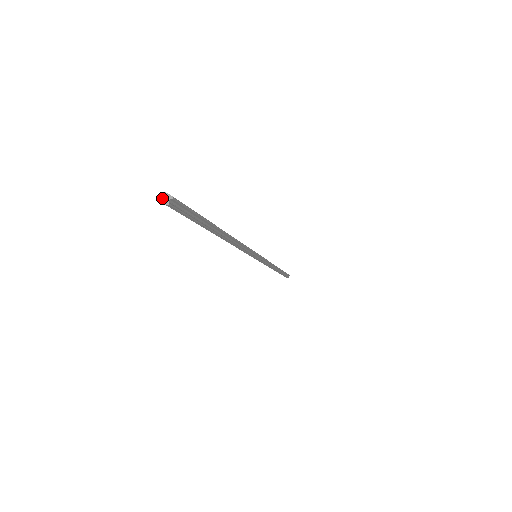
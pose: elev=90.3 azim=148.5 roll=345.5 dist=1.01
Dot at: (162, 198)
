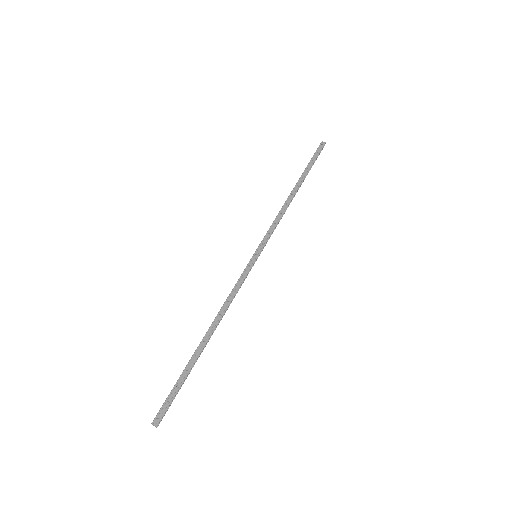
Dot at: occluded
